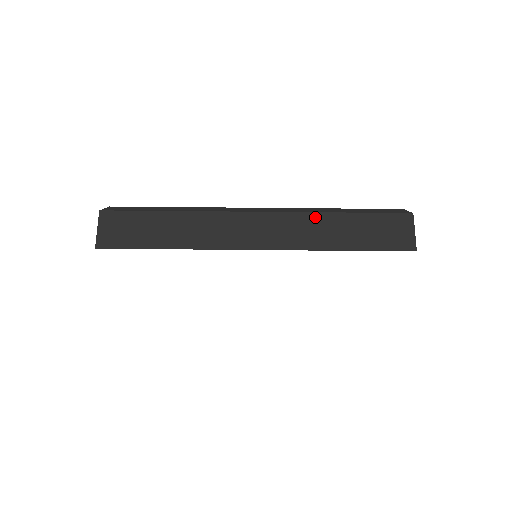
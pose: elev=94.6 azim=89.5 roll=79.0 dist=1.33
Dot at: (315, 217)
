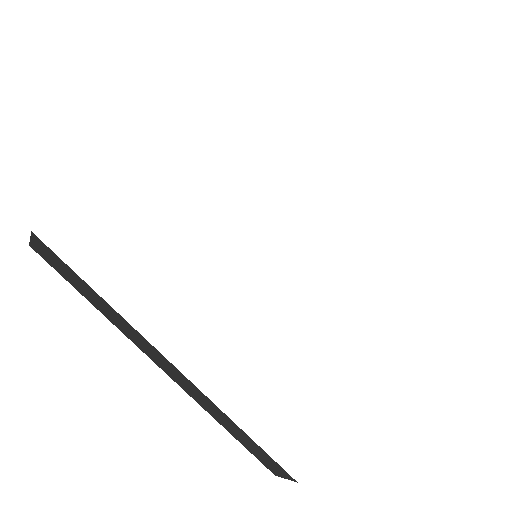
Dot at: occluded
